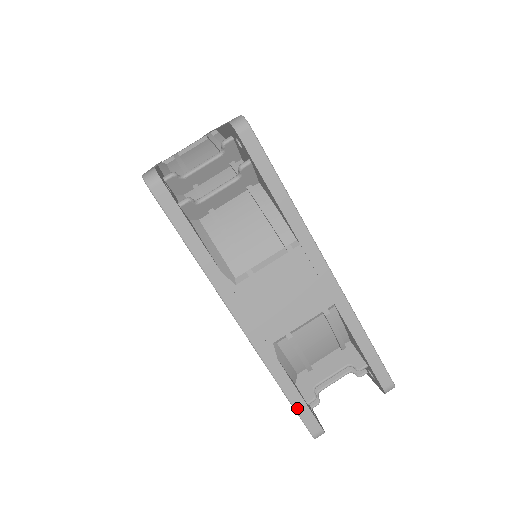
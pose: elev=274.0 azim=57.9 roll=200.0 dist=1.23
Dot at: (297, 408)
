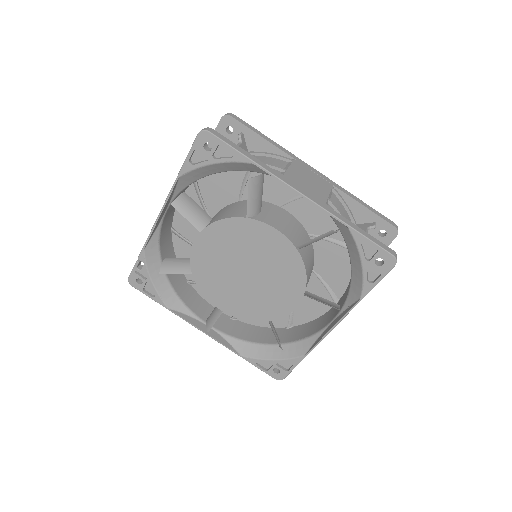
Dot at: (370, 239)
